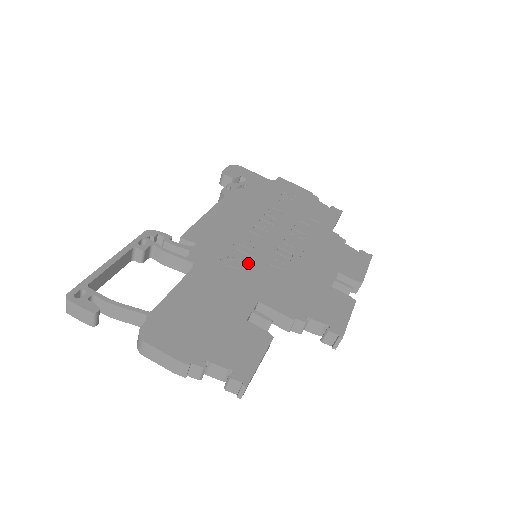
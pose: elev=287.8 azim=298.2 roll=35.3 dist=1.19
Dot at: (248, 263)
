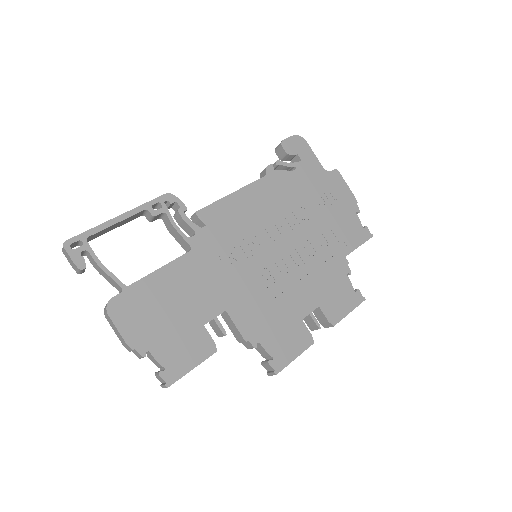
Dot at: (241, 265)
